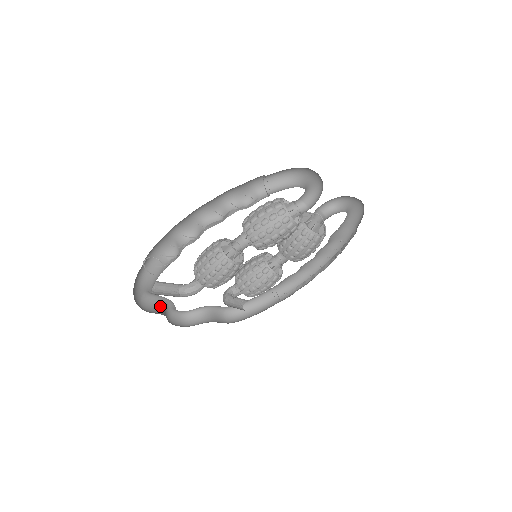
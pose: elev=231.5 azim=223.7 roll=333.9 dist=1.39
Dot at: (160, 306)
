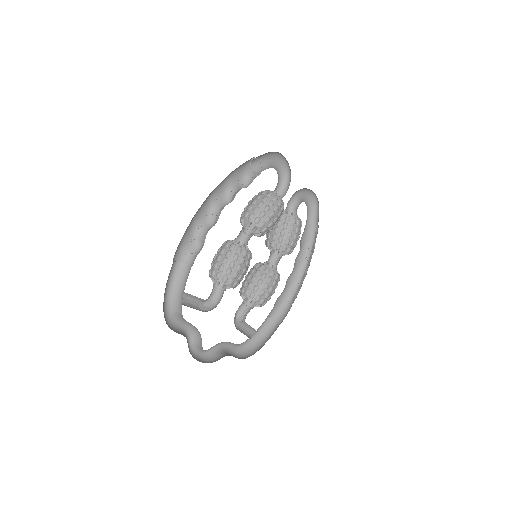
Dot at: (184, 336)
